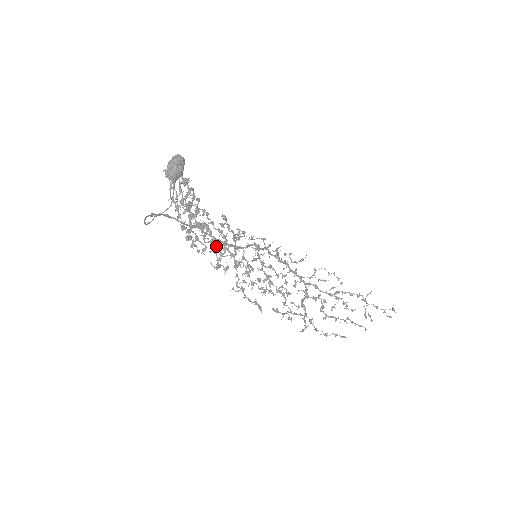
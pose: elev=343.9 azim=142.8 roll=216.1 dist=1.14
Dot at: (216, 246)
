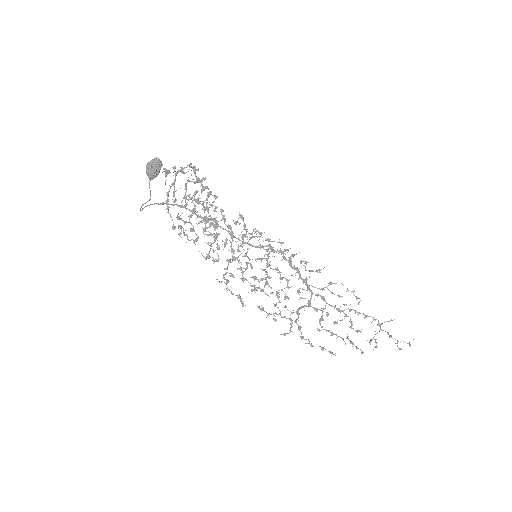
Dot at: (214, 239)
